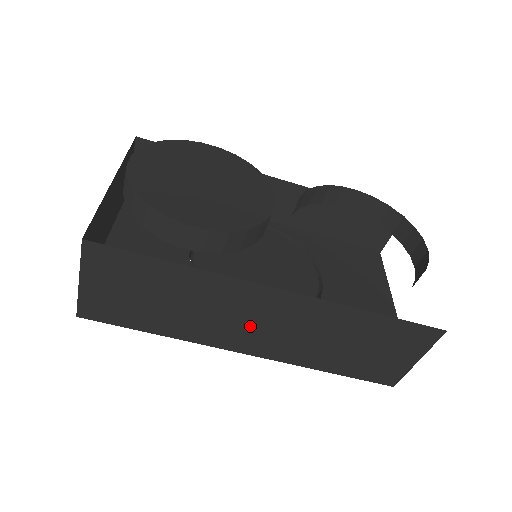
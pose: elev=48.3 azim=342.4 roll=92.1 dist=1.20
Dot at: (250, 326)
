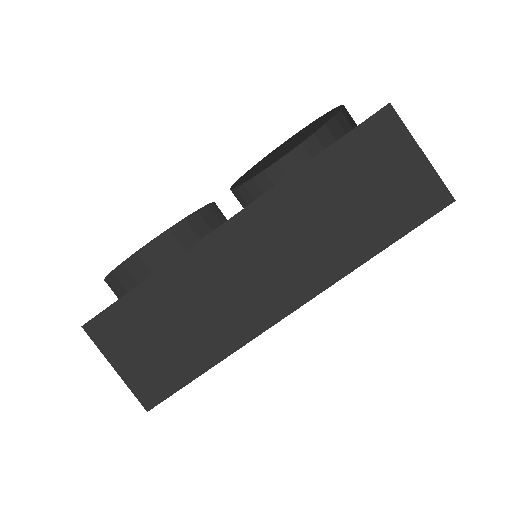
Dot at: (259, 277)
